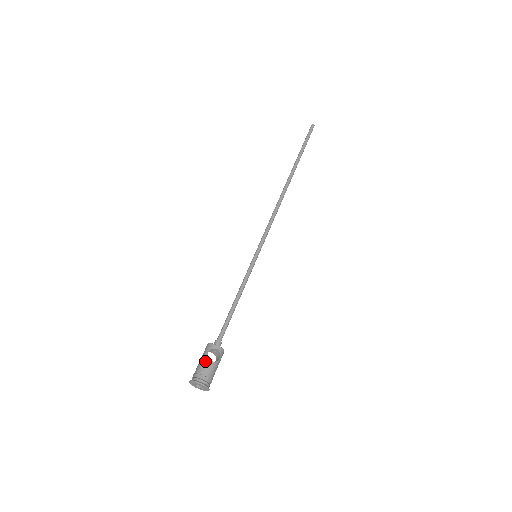
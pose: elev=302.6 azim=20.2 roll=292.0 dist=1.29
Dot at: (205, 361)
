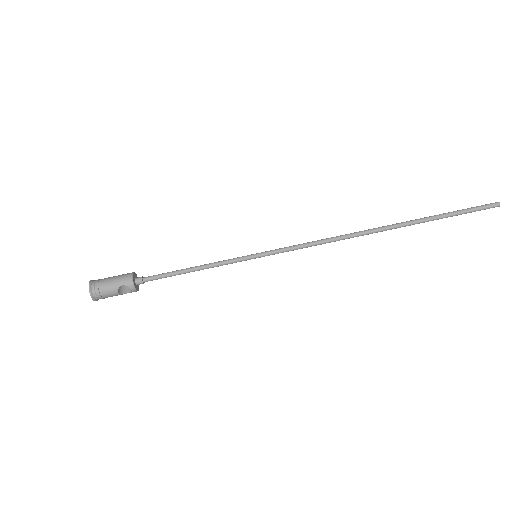
Dot at: (113, 288)
